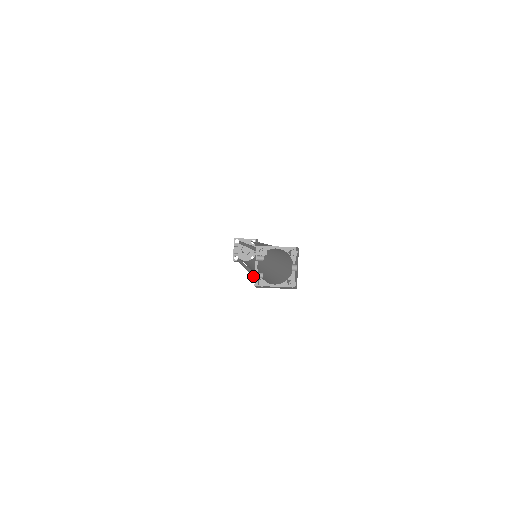
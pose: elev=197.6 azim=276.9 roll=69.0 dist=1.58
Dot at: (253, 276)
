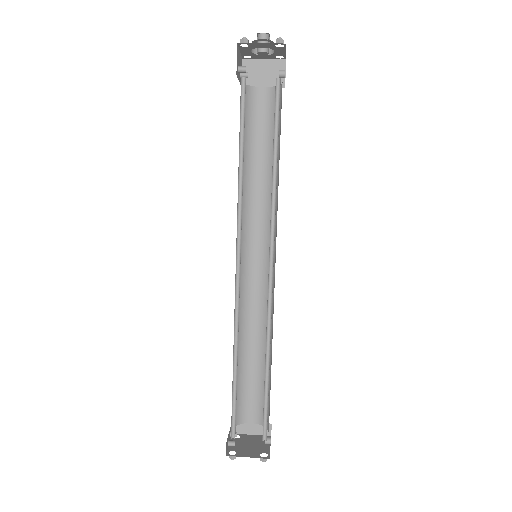
Dot at: (238, 366)
